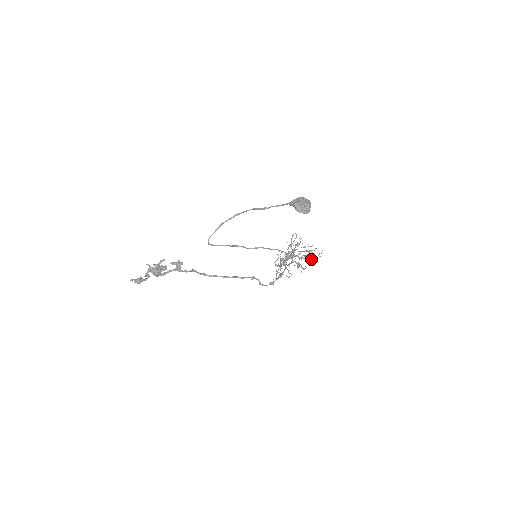
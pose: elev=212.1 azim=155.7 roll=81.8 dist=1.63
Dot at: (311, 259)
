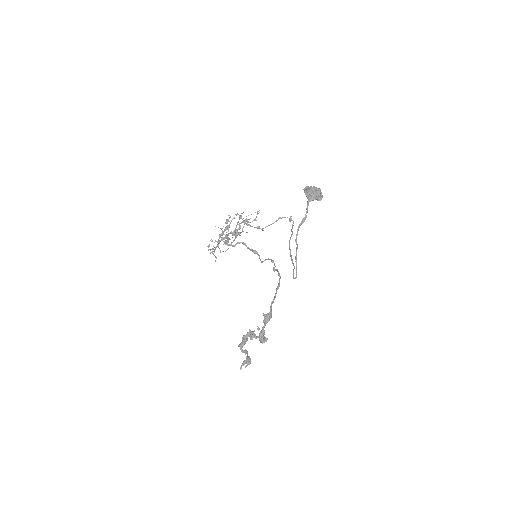
Dot at: occluded
